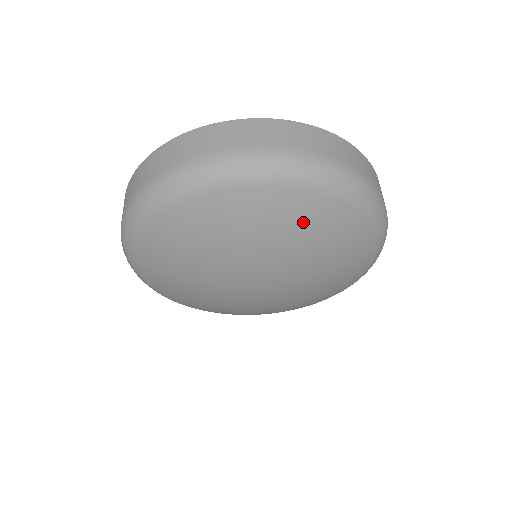
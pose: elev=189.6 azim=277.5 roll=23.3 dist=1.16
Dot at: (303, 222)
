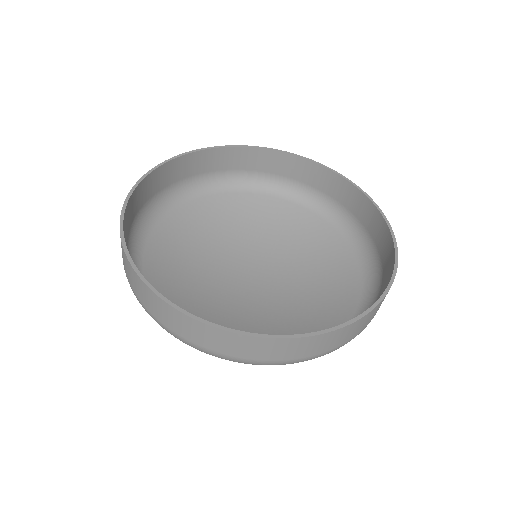
Dot at: (302, 332)
